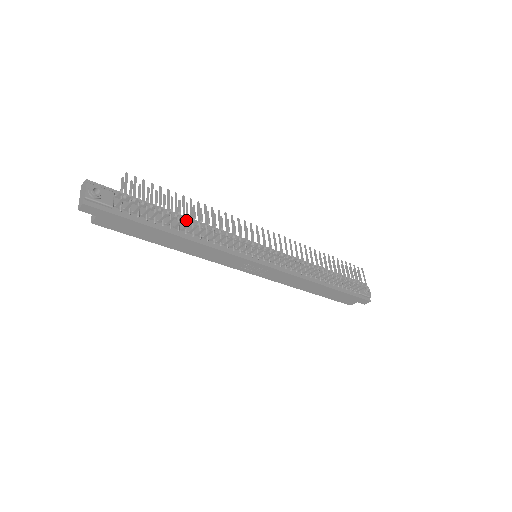
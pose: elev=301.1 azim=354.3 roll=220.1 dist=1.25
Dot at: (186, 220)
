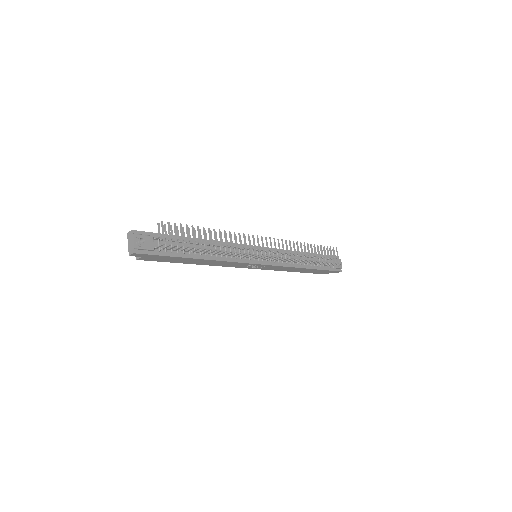
Dot at: occluded
